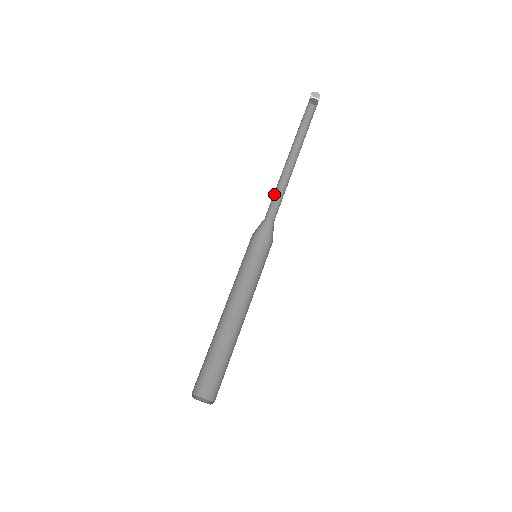
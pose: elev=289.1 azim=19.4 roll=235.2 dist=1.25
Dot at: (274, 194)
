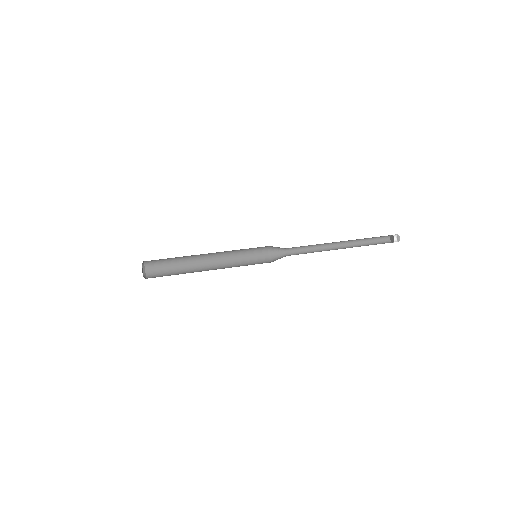
Dot at: (307, 246)
